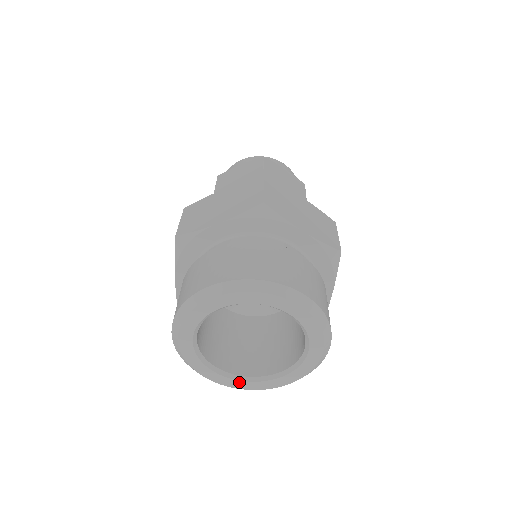
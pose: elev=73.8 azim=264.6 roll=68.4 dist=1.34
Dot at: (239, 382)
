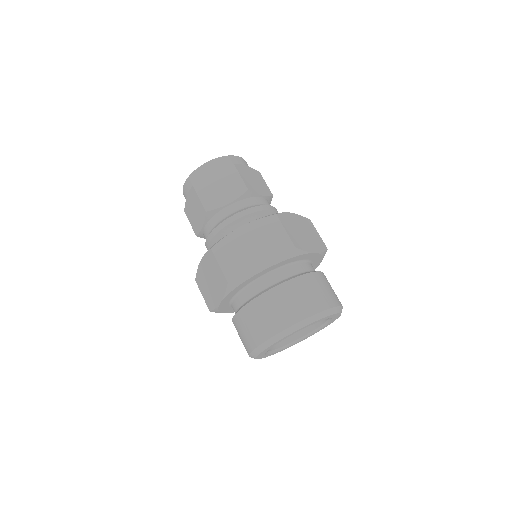
Dot at: occluded
